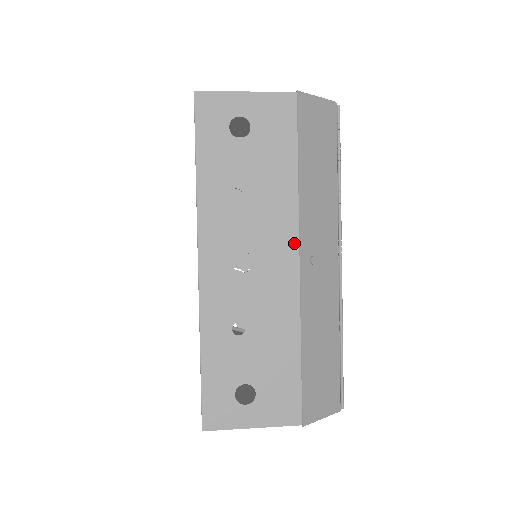
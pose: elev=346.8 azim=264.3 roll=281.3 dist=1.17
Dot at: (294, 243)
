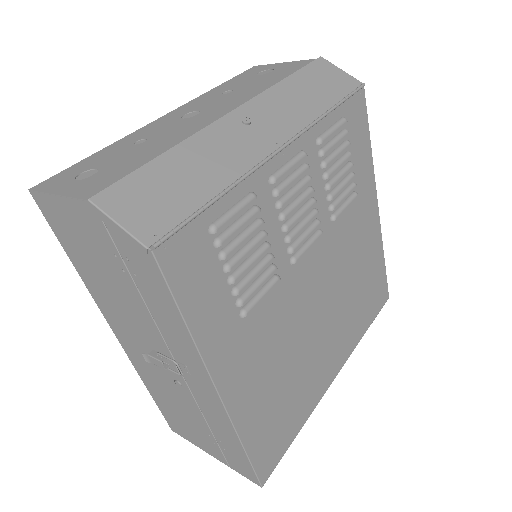
Dot at: (239, 106)
